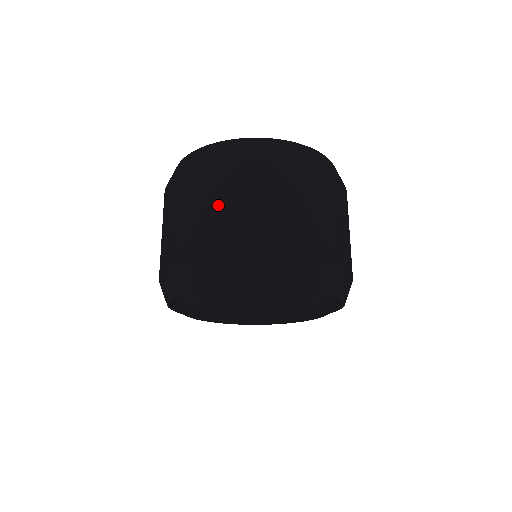
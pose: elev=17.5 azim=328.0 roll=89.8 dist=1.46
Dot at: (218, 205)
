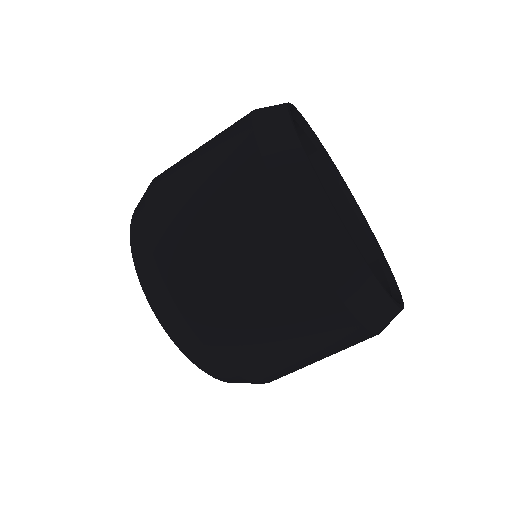
Dot at: (198, 169)
